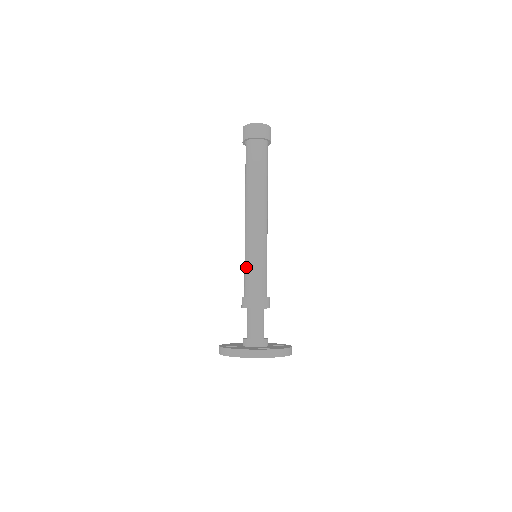
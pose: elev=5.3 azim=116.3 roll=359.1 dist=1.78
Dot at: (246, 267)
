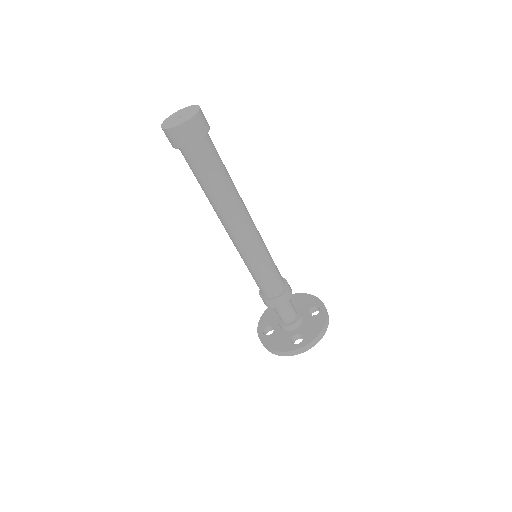
Dot at: occluded
